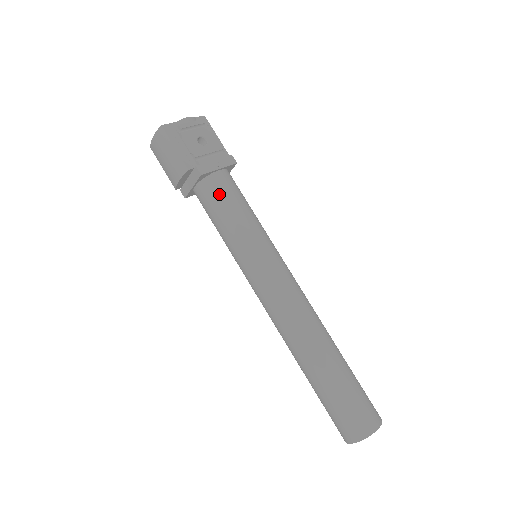
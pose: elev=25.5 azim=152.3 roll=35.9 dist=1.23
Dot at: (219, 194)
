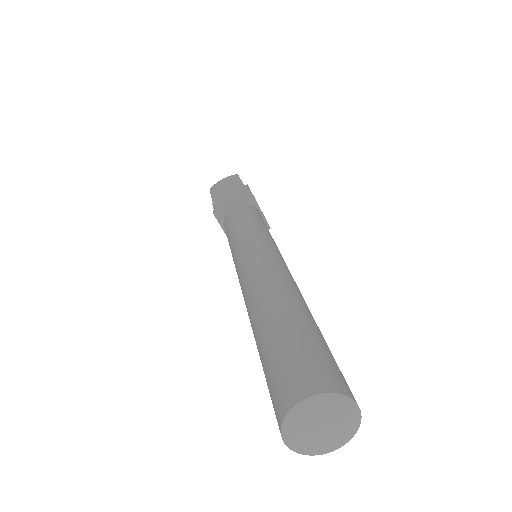
Dot at: (255, 211)
